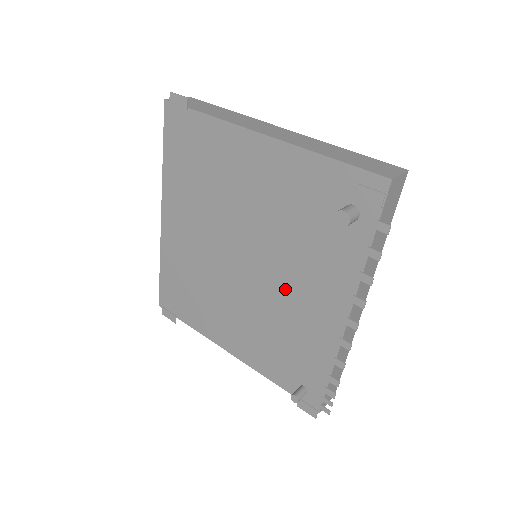
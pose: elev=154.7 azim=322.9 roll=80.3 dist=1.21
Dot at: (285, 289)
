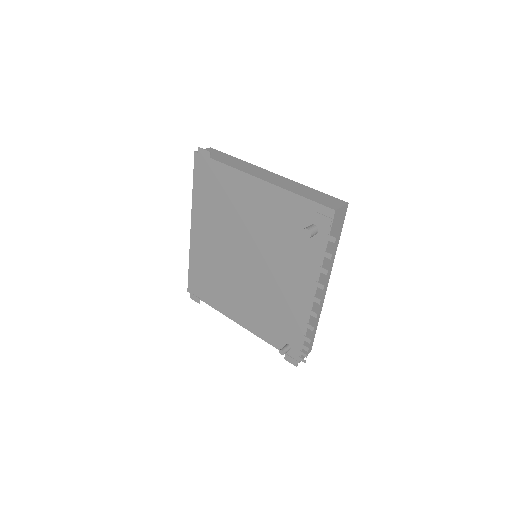
Dot at: (275, 278)
